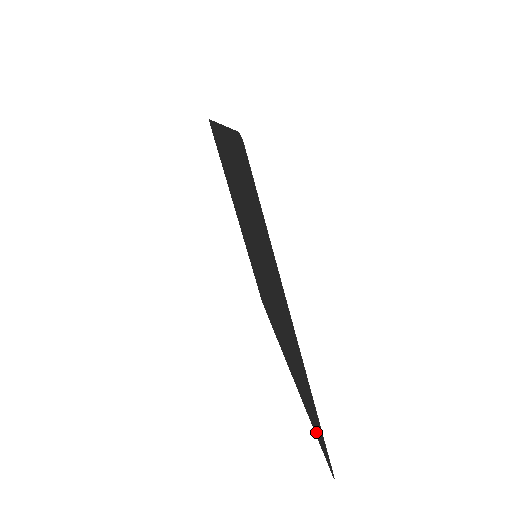
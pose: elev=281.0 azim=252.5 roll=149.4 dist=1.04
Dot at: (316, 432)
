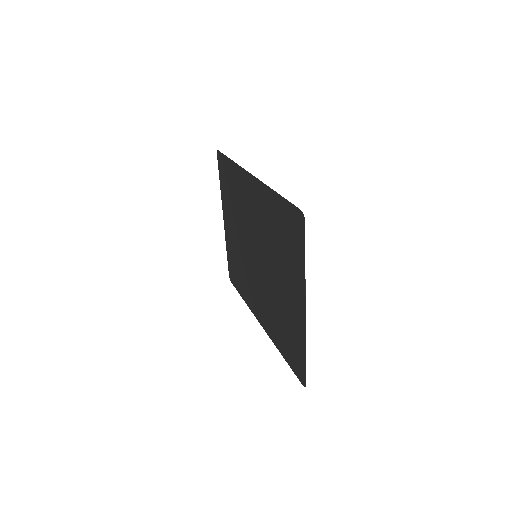
Dot at: (292, 364)
